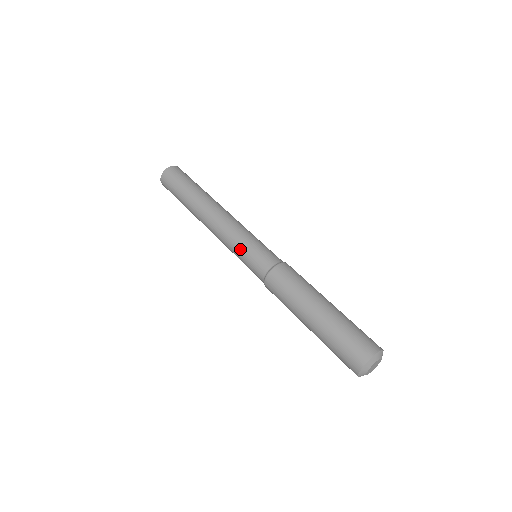
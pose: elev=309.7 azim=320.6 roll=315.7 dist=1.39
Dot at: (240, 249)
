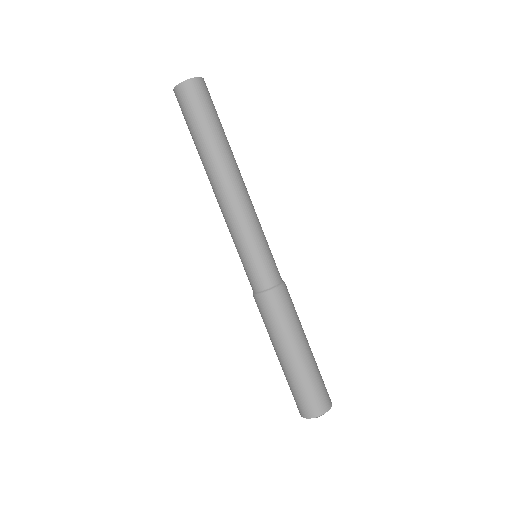
Dot at: (238, 250)
